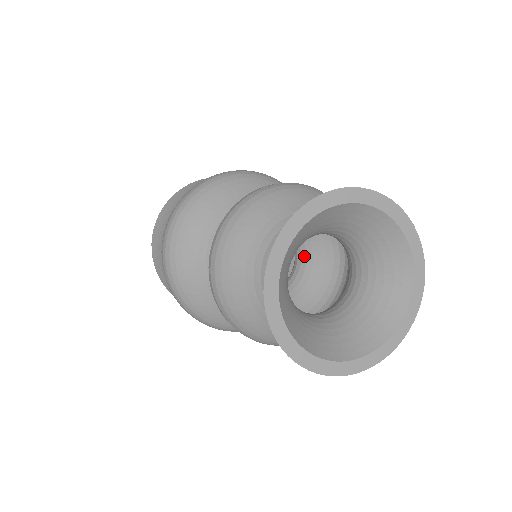
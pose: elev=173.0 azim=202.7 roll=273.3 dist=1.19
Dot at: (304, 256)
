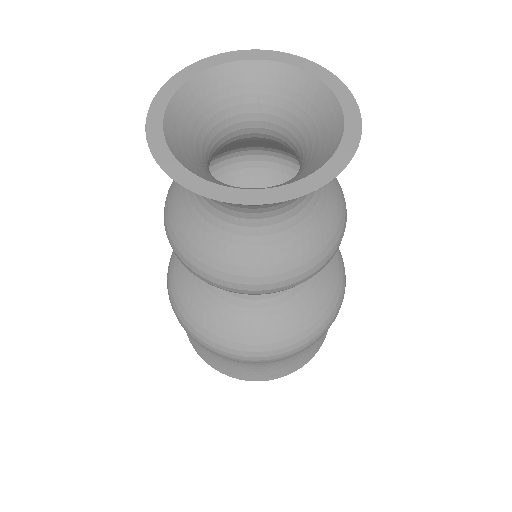
Dot at: occluded
